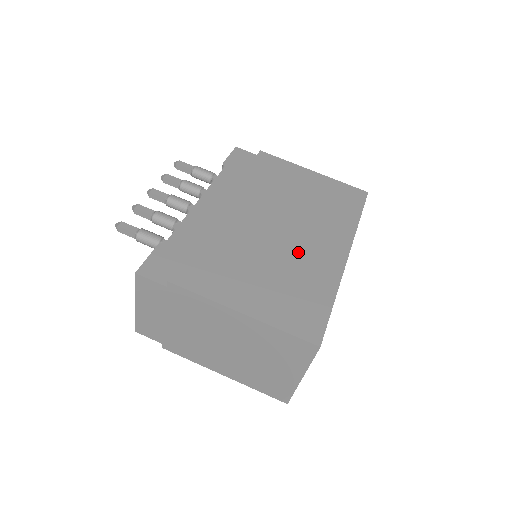
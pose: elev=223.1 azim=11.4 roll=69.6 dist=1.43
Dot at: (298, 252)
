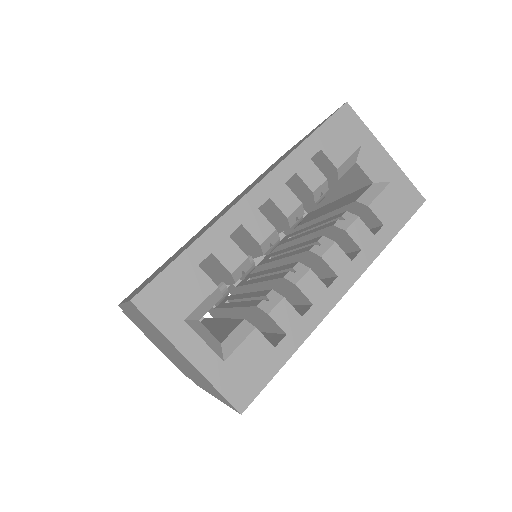
Dot at: occluded
